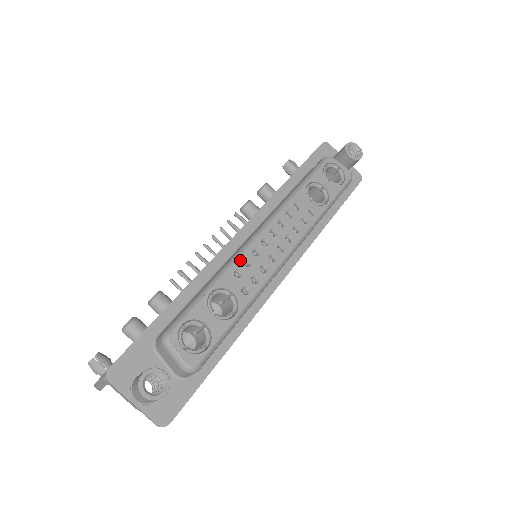
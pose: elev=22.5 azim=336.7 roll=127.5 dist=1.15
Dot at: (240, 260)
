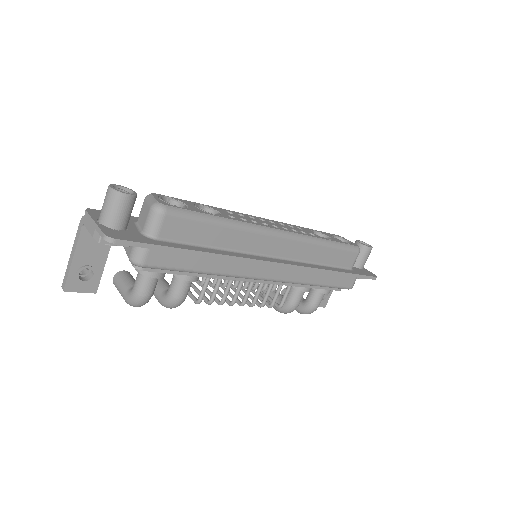
Dot at: (235, 212)
